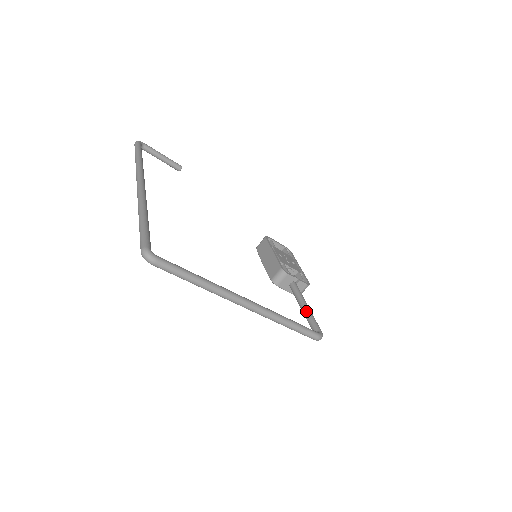
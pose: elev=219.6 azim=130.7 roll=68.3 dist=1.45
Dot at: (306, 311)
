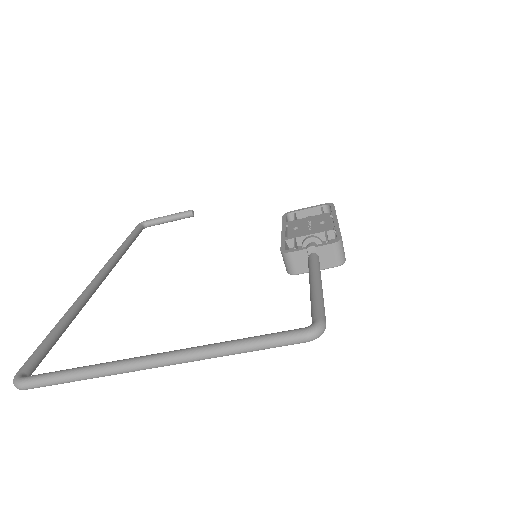
Dot at: occluded
